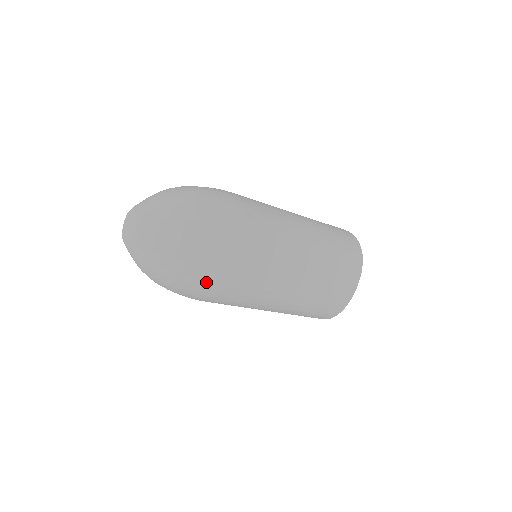
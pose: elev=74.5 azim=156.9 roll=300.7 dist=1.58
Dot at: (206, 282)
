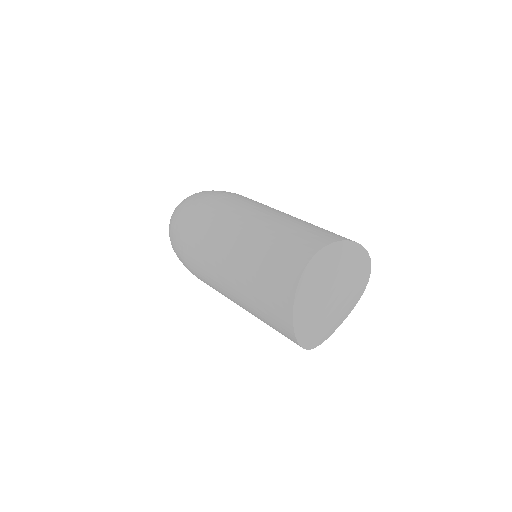
Dot at: (187, 212)
